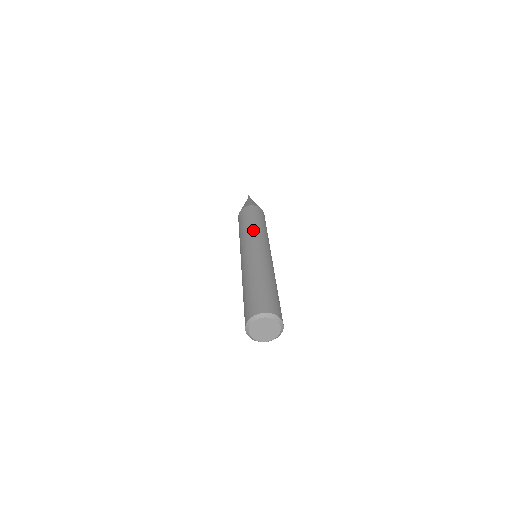
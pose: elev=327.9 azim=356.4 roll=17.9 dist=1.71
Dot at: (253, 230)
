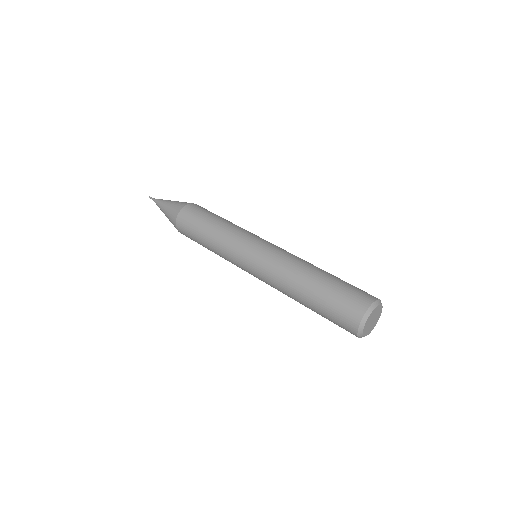
Dot at: (236, 227)
